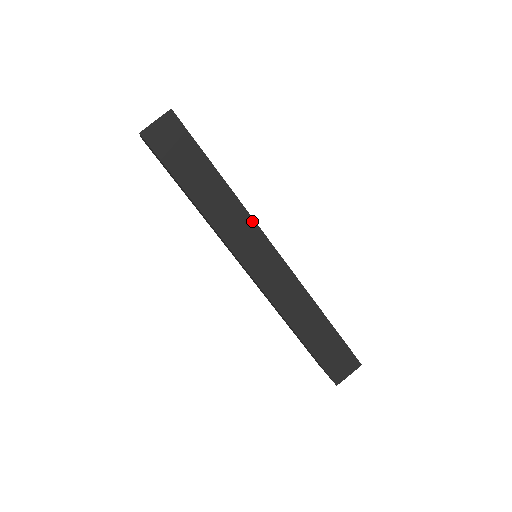
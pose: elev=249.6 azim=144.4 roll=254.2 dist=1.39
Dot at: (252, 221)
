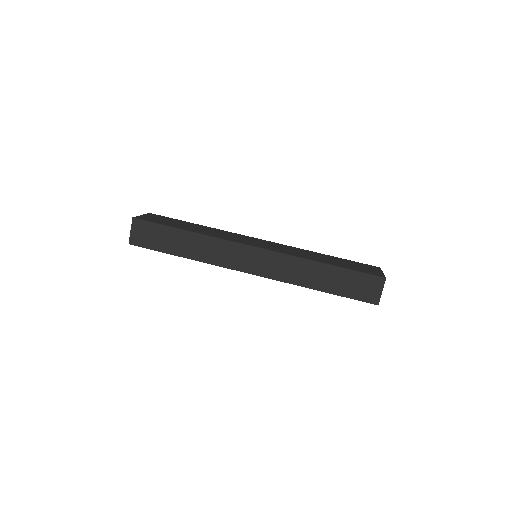
Dot at: (226, 241)
